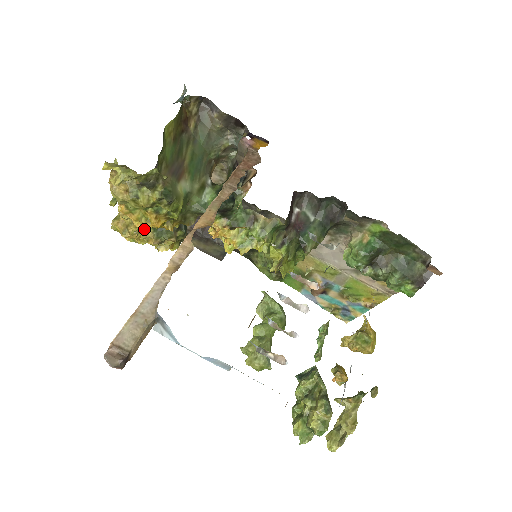
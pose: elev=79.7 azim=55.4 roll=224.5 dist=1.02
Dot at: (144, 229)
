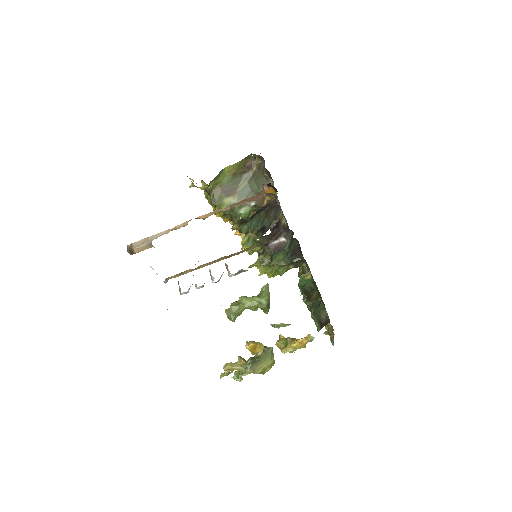
Dot at: occluded
